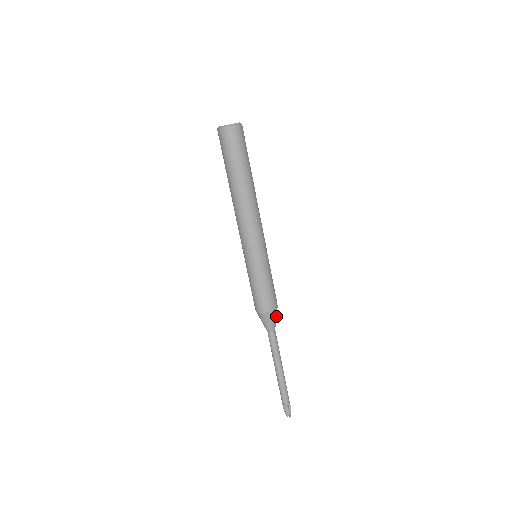
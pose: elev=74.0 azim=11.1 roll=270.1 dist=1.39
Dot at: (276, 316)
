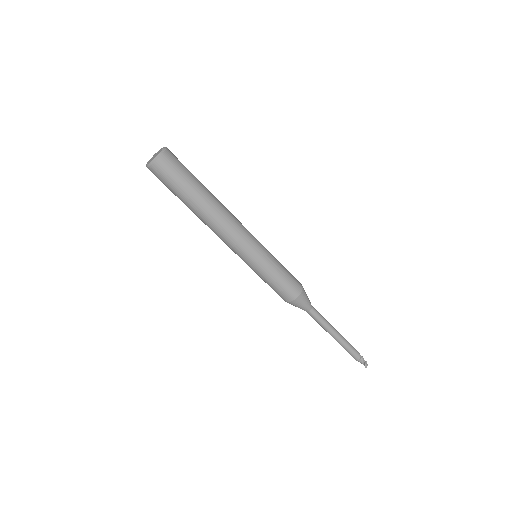
Dot at: (305, 299)
